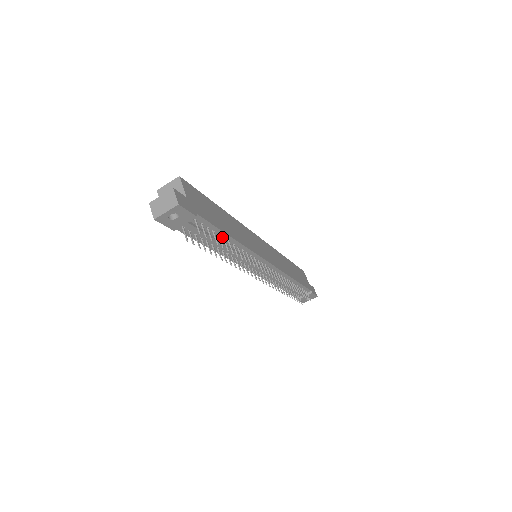
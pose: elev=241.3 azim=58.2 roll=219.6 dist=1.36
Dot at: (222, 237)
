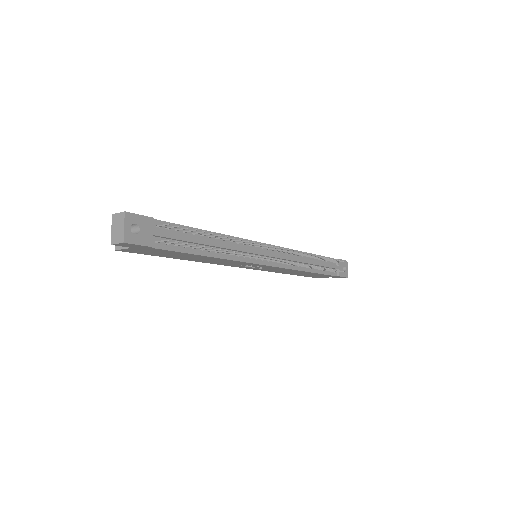
Dot at: (199, 235)
